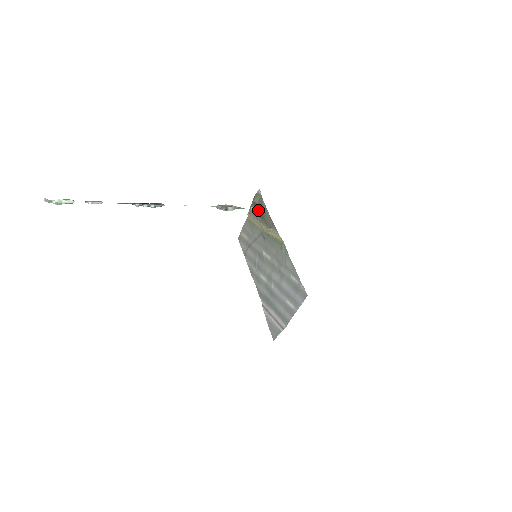
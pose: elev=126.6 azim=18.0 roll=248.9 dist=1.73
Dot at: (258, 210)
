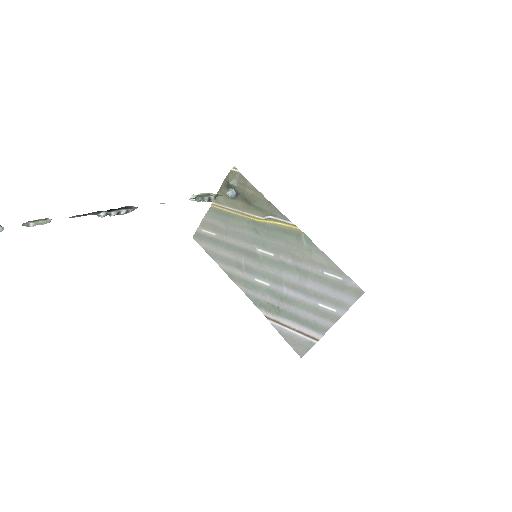
Dot at: (238, 195)
